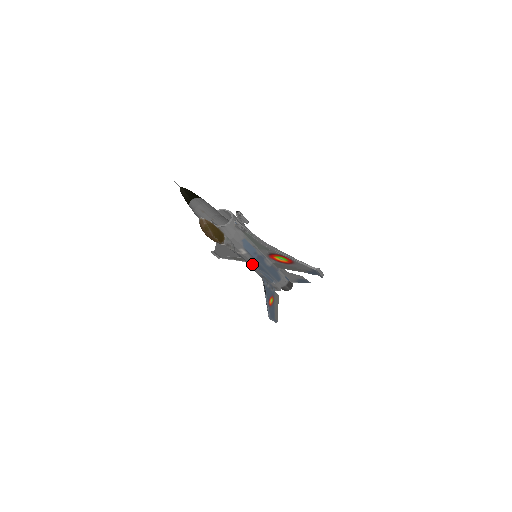
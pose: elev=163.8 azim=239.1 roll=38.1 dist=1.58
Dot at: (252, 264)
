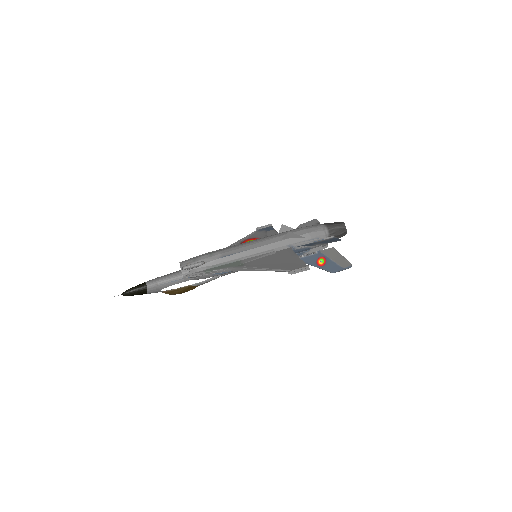
Dot at: occluded
